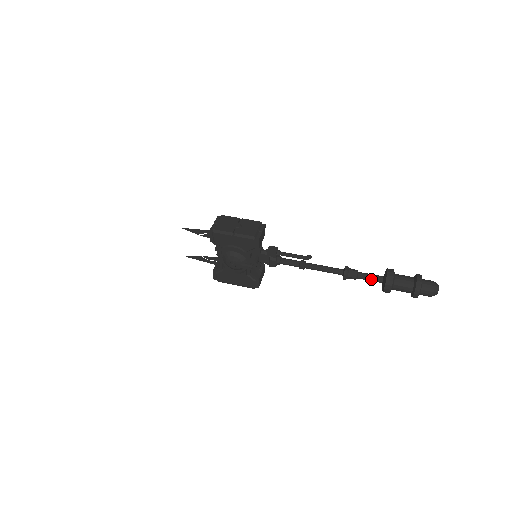
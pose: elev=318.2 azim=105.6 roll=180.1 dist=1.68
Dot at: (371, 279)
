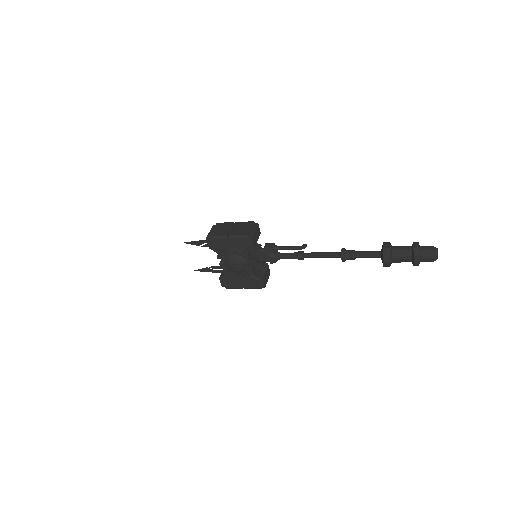
Dot at: (369, 256)
